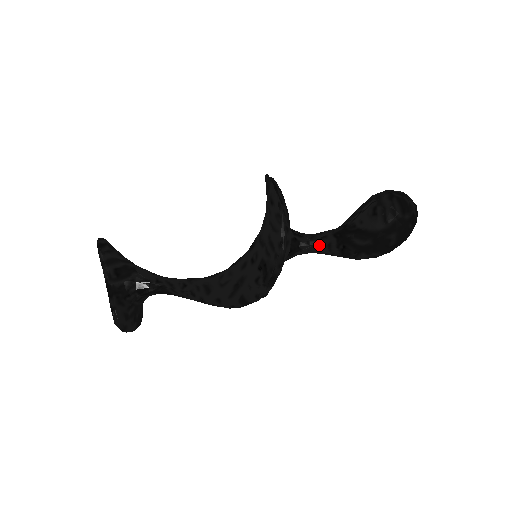
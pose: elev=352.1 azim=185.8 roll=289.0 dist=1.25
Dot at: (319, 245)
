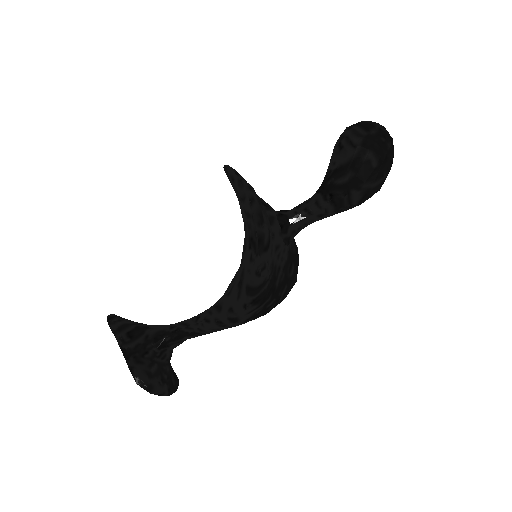
Dot at: (307, 209)
